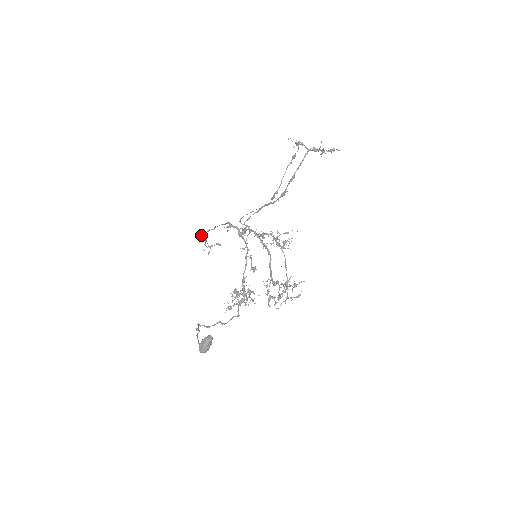
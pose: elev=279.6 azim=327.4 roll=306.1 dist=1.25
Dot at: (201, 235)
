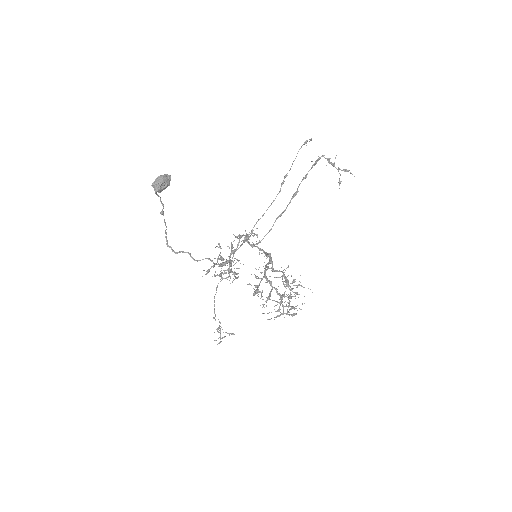
Dot at: occluded
